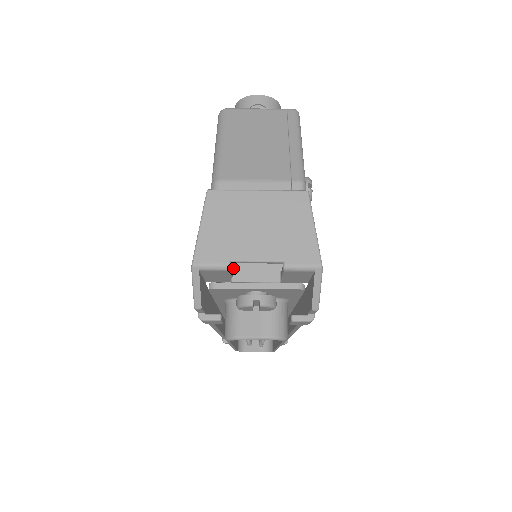
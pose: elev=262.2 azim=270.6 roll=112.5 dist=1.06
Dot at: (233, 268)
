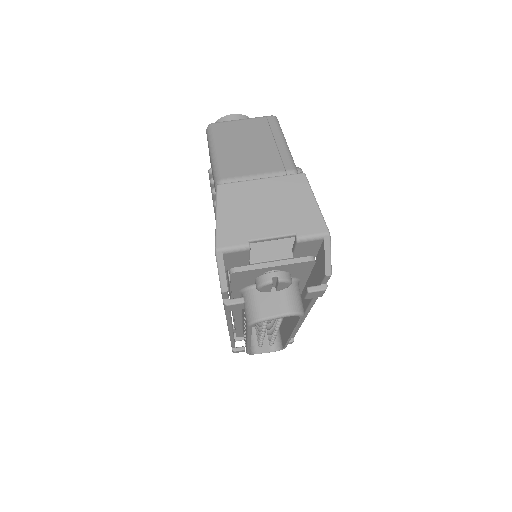
Dot at: occluded
